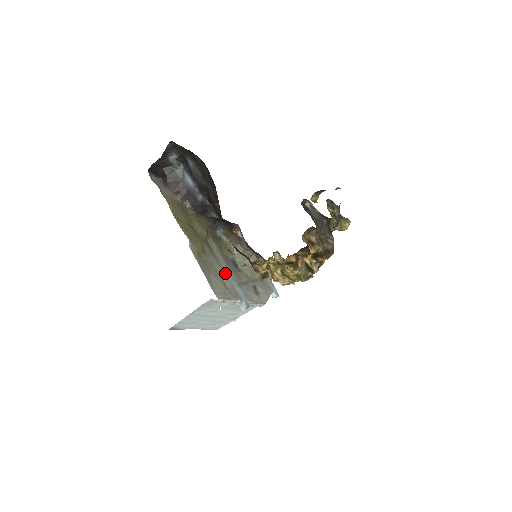
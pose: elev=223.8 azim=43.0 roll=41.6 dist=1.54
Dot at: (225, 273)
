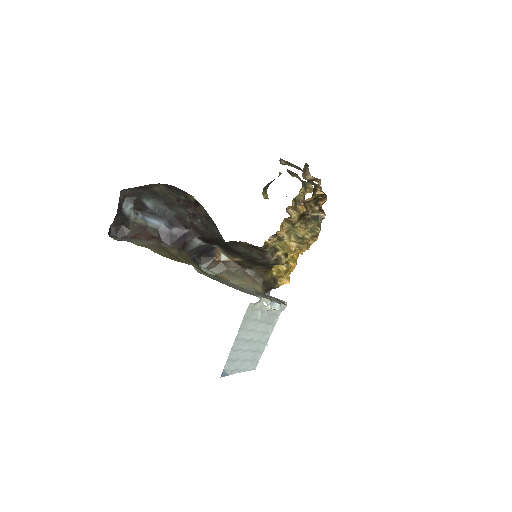
Dot at: (239, 287)
